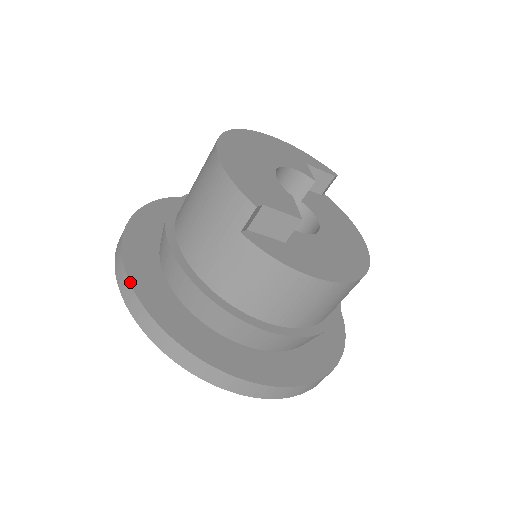
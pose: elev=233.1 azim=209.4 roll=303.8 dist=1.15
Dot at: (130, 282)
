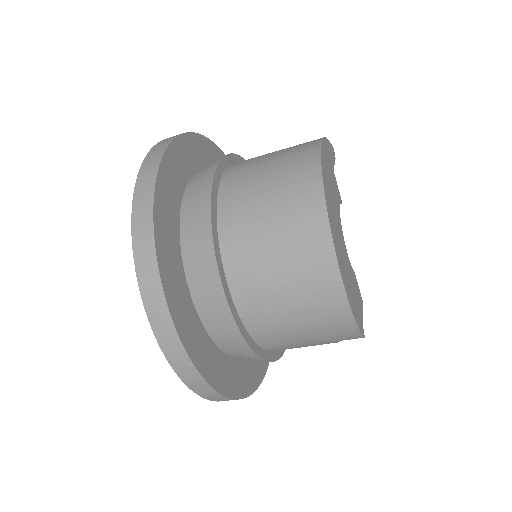
Dot at: (211, 386)
